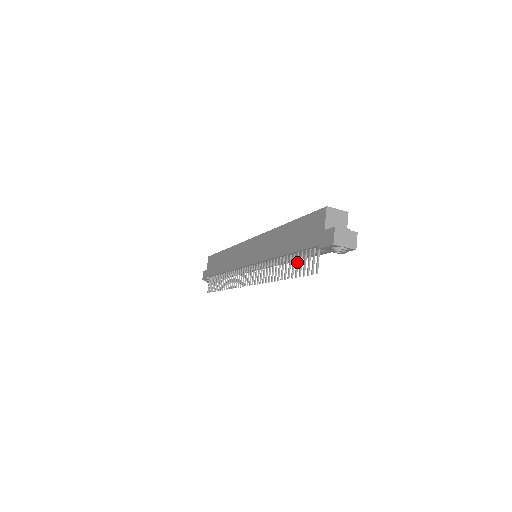
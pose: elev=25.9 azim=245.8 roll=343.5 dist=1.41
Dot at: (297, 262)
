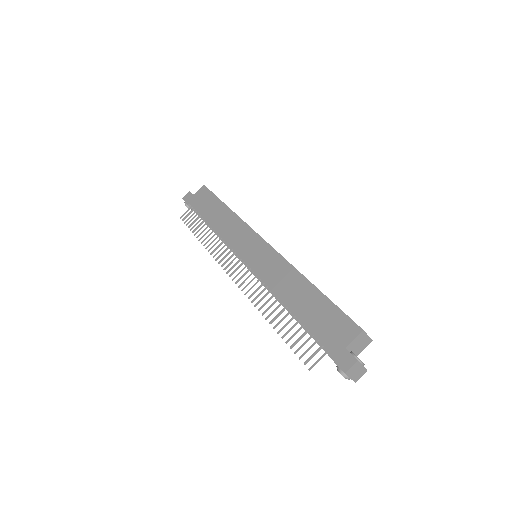
Dot at: (297, 332)
